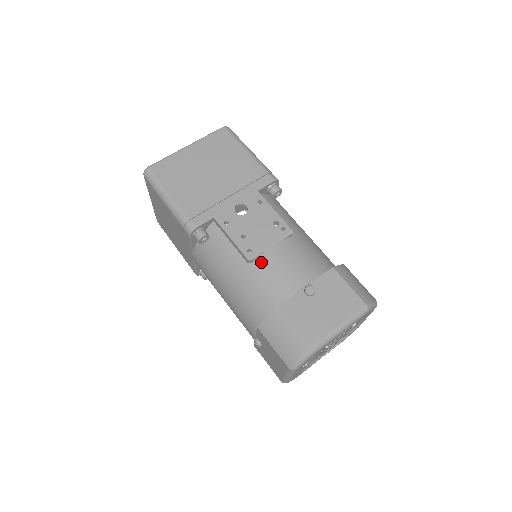
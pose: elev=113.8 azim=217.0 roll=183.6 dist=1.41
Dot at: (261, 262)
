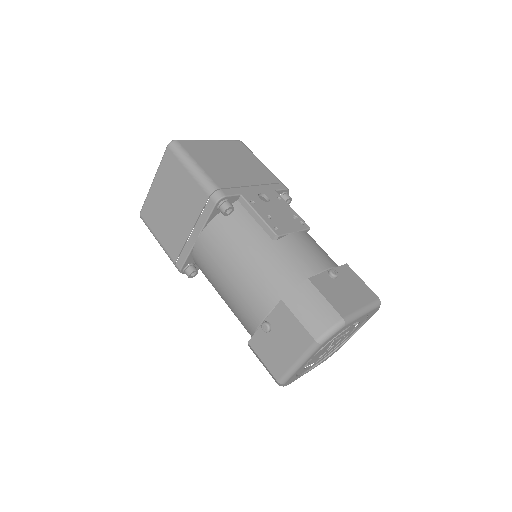
Dot at: (286, 241)
